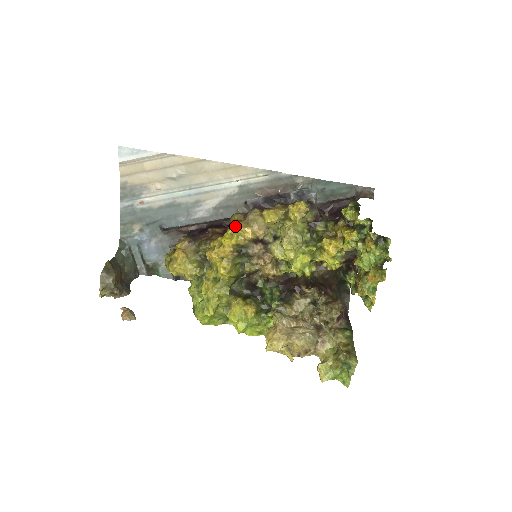
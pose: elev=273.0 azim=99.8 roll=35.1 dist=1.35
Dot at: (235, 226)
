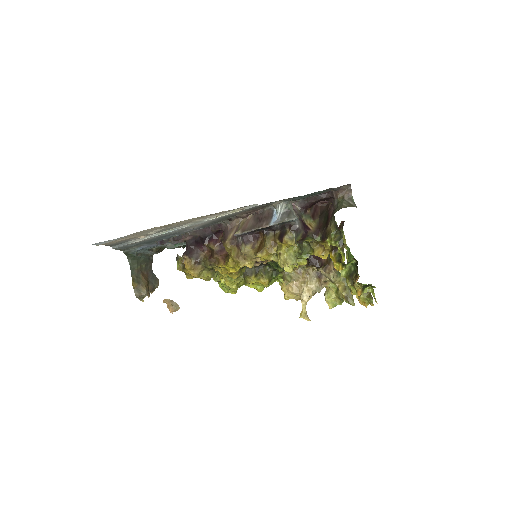
Dot at: (234, 261)
